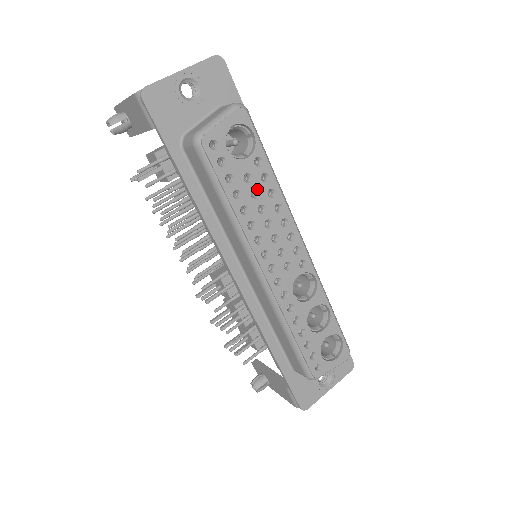
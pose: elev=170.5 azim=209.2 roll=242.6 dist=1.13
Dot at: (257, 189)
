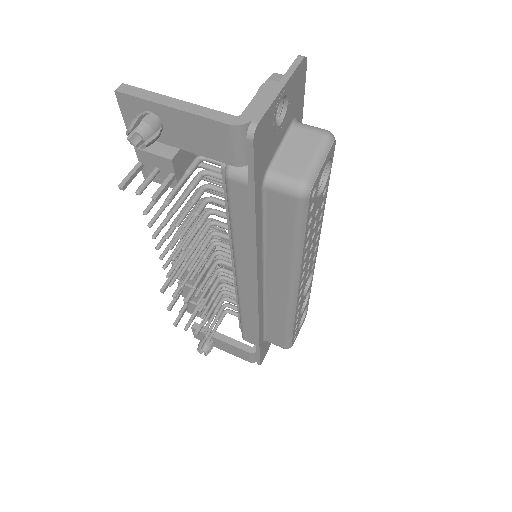
Dot at: (317, 219)
